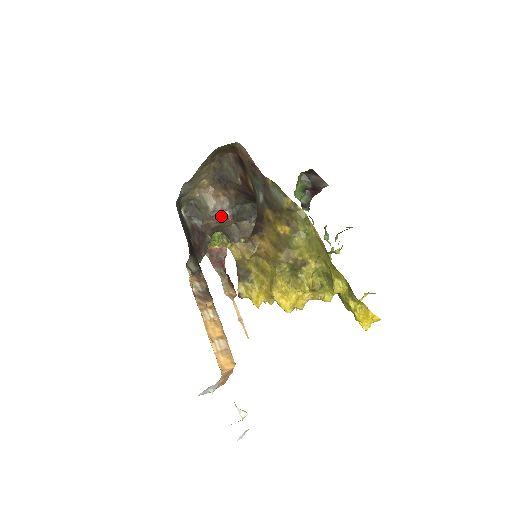
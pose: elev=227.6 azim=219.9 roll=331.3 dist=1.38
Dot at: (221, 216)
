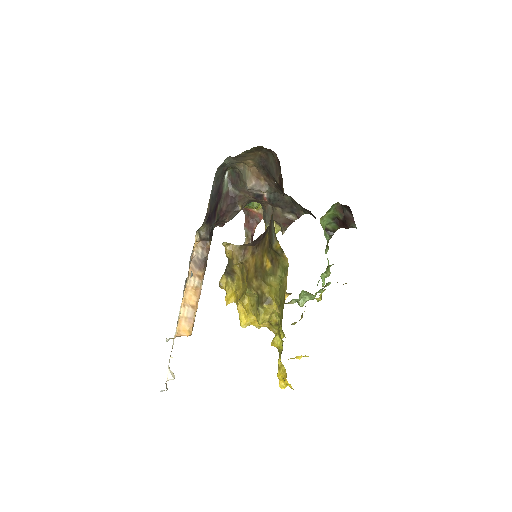
Dot at: (258, 195)
